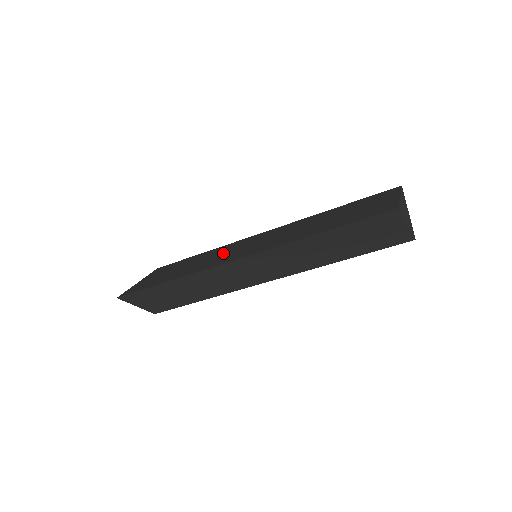
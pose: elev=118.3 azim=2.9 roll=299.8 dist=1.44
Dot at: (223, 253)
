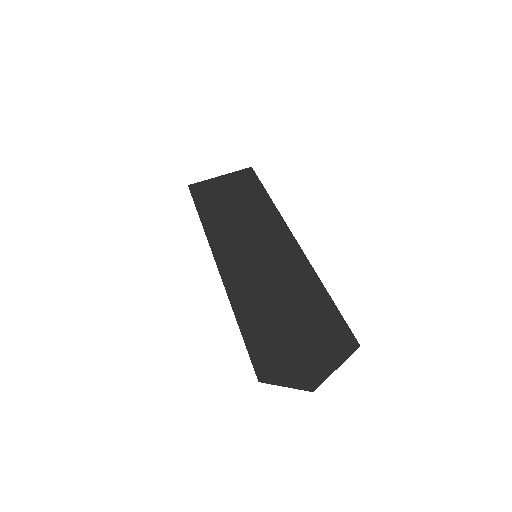
Dot at: (247, 227)
